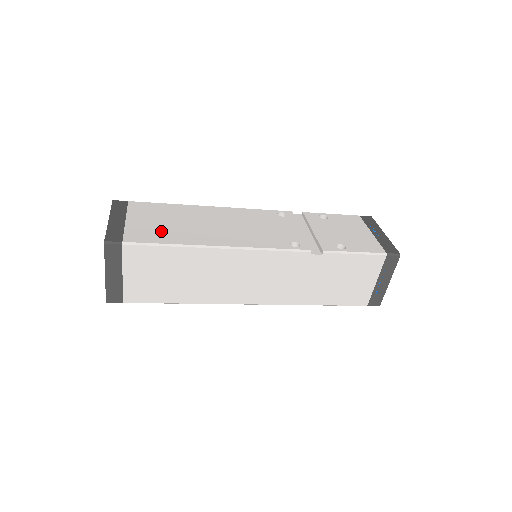
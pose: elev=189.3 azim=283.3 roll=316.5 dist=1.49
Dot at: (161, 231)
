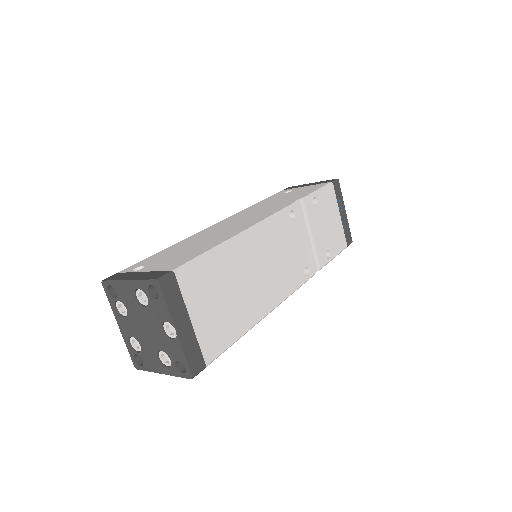
Dot at: (226, 321)
